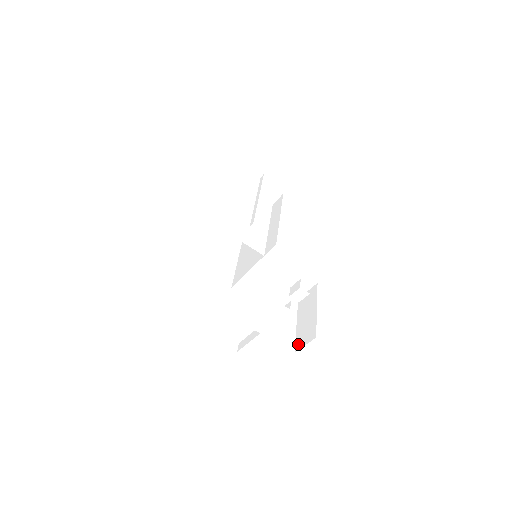
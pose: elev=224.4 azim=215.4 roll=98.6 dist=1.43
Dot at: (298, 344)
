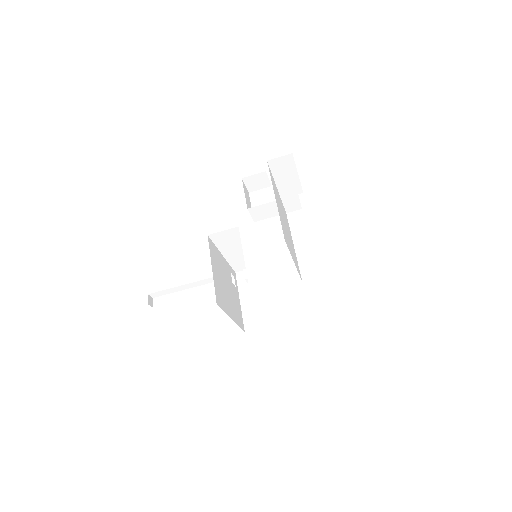
Dot at: (248, 325)
